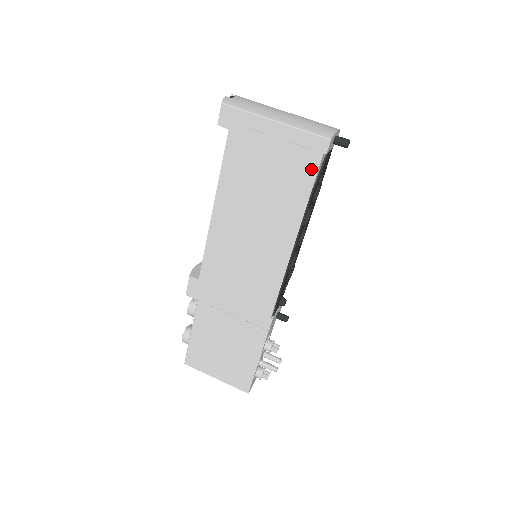
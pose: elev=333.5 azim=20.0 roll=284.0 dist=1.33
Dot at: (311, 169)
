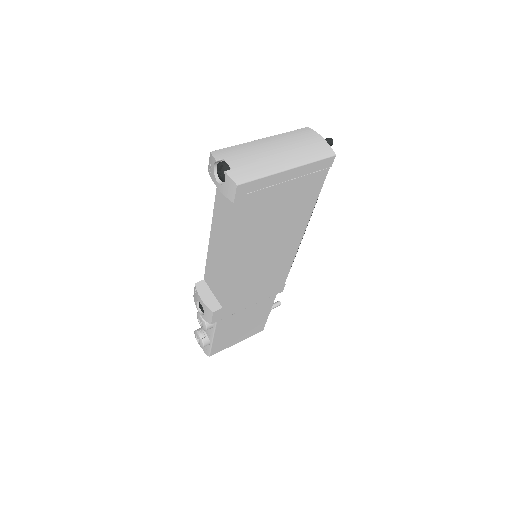
Dot at: (319, 183)
